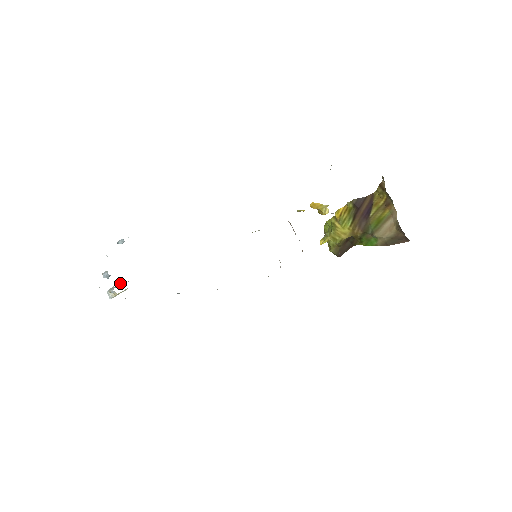
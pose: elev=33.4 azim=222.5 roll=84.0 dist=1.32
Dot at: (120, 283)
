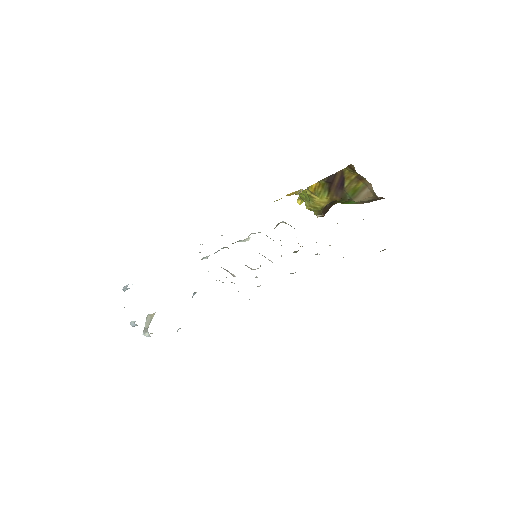
Dot at: (146, 318)
